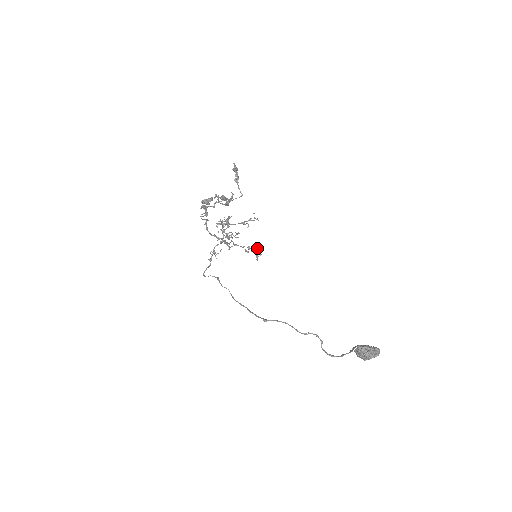
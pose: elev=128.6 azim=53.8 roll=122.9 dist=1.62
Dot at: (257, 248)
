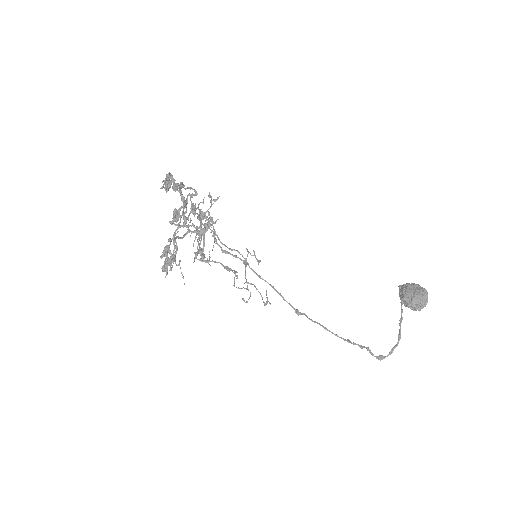
Dot at: occluded
